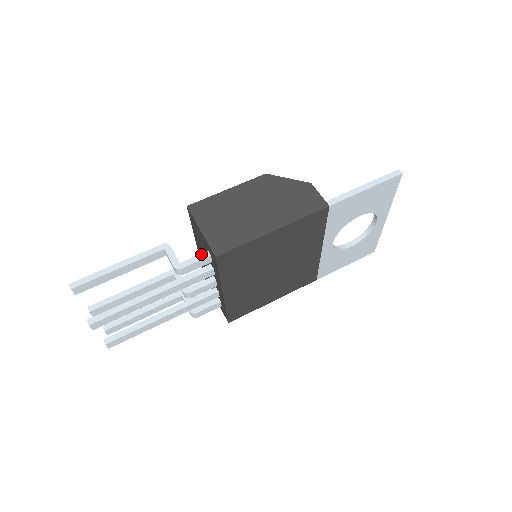
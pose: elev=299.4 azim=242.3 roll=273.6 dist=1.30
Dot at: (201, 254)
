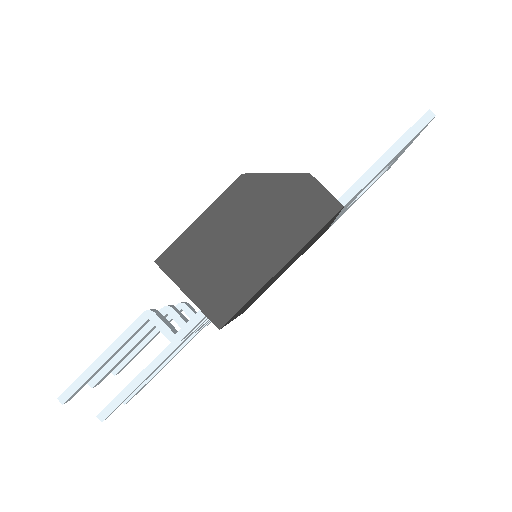
Dot at: (196, 314)
